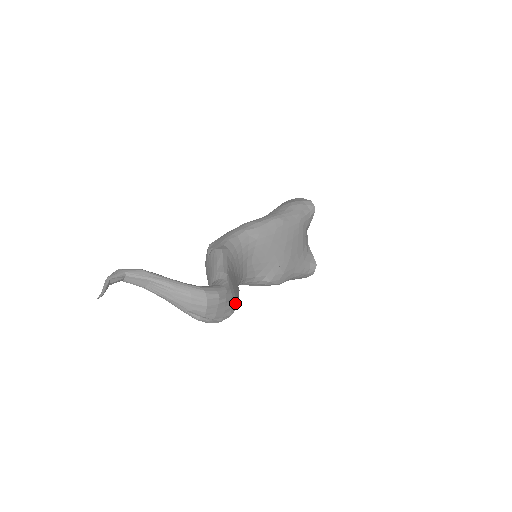
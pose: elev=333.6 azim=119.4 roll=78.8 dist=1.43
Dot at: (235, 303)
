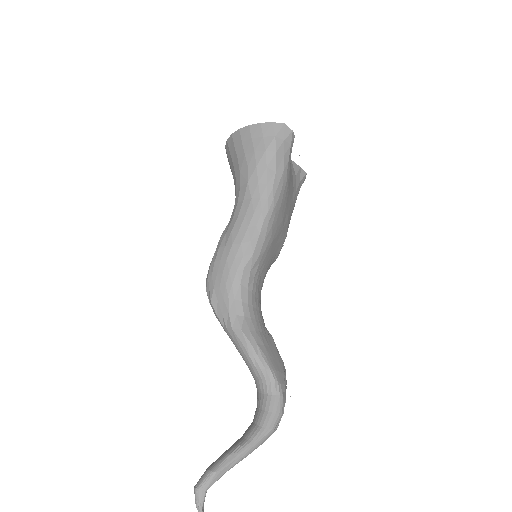
Dot at: (285, 375)
